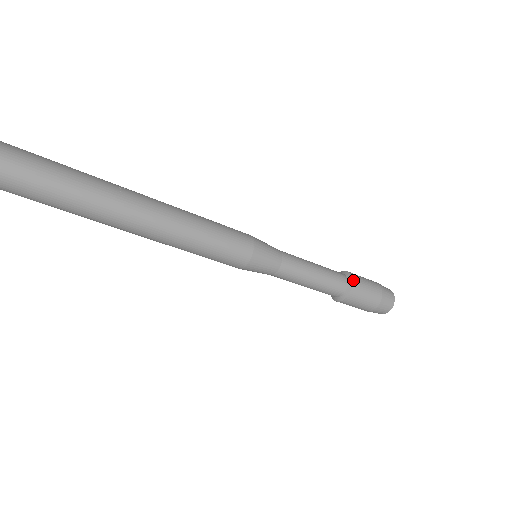
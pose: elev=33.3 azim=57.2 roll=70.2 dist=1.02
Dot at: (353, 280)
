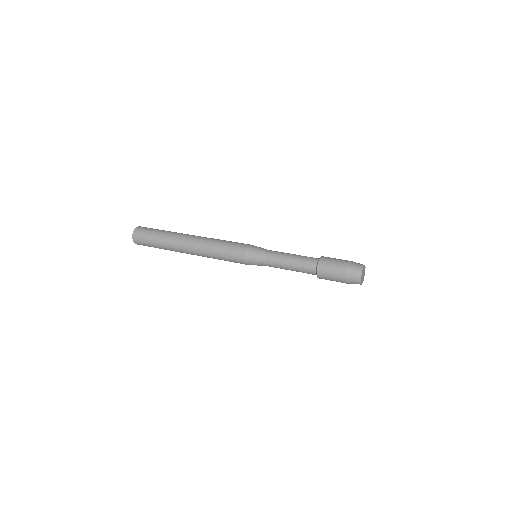
Dot at: (319, 261)
